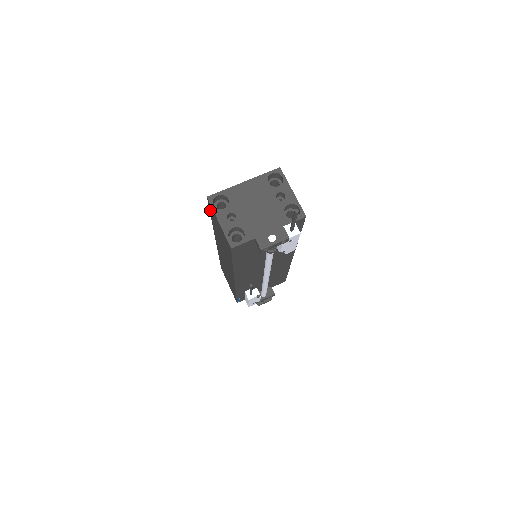
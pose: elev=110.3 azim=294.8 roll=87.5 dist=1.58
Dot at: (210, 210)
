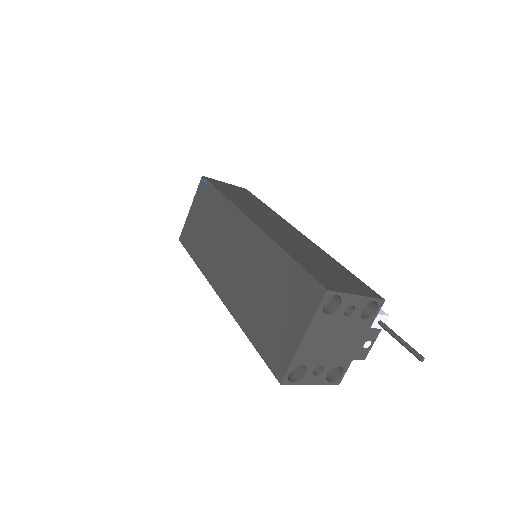
Dot at: (269, 364)
